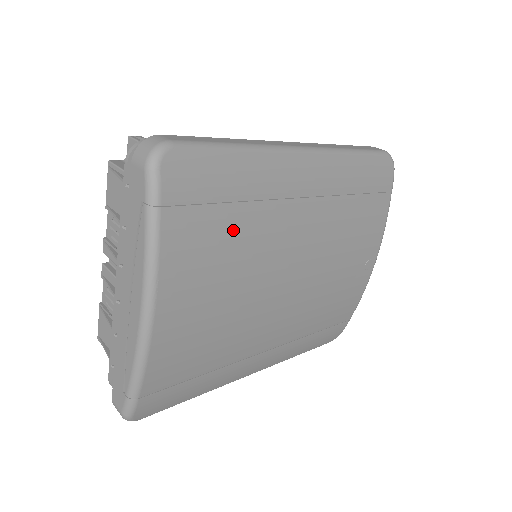
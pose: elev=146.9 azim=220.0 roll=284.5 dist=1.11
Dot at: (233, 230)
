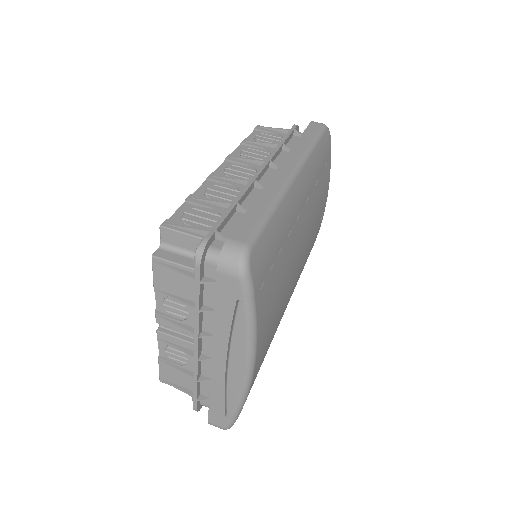
Dot at: (280, 272)
